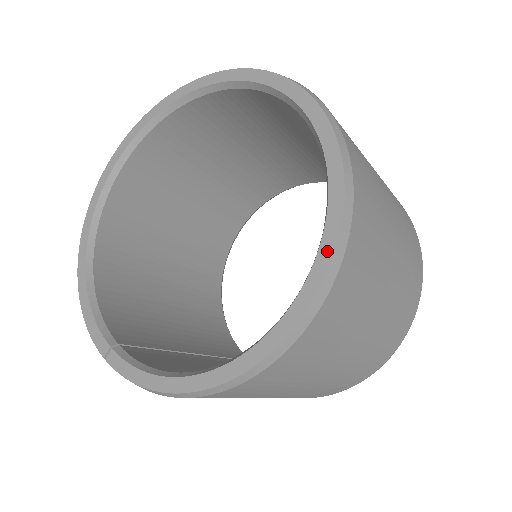
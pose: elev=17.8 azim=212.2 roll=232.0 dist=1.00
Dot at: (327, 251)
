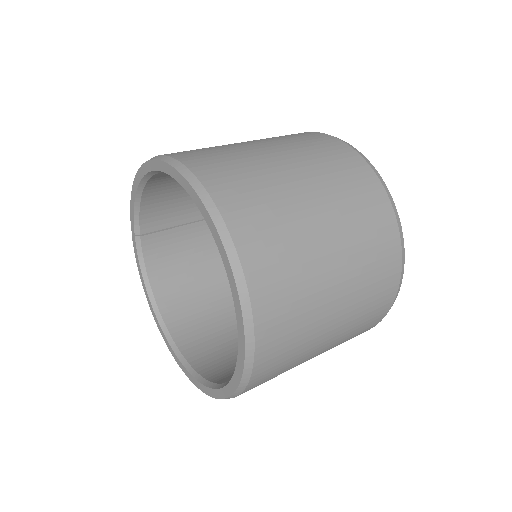
Dot at: (194, 382)
